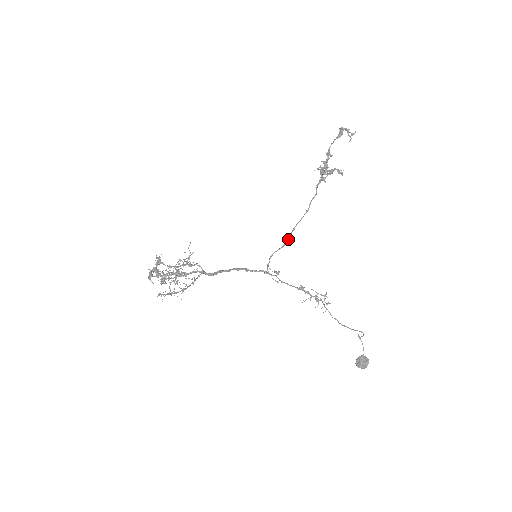
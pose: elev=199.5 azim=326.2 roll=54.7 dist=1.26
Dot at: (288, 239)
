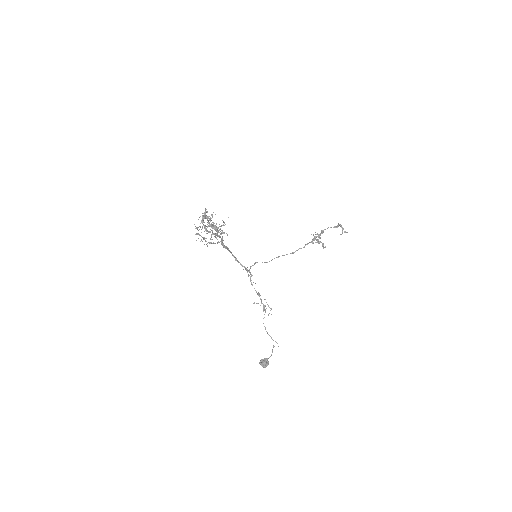
Dot at: occluded
